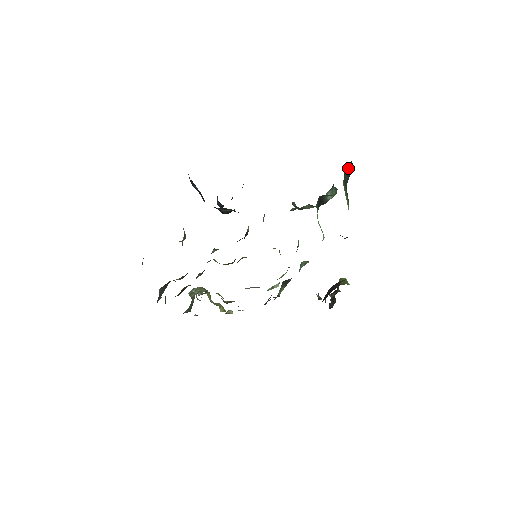
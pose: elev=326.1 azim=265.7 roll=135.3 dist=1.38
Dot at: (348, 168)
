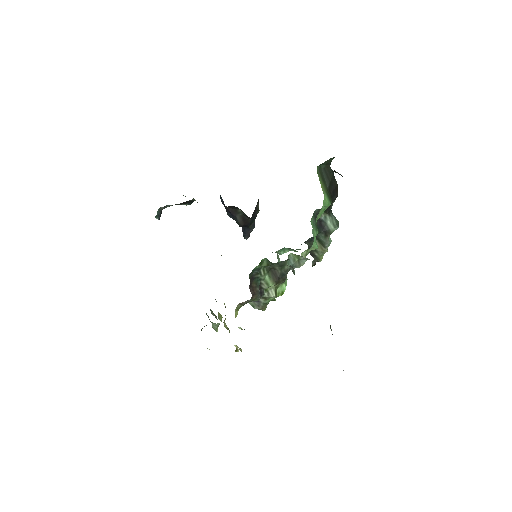
Dot at: (327, 171)
